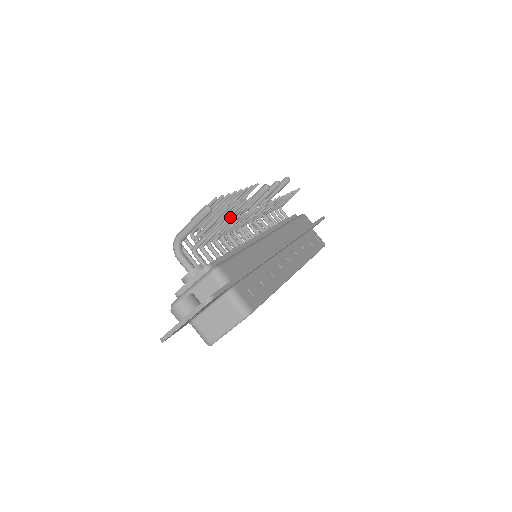
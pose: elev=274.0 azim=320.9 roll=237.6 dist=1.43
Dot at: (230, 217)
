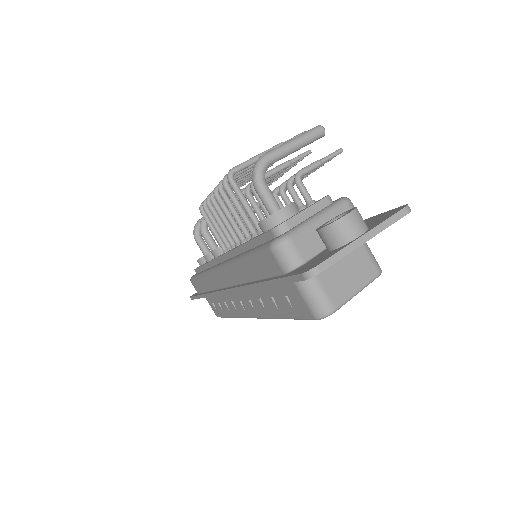
Dot at: occluded
